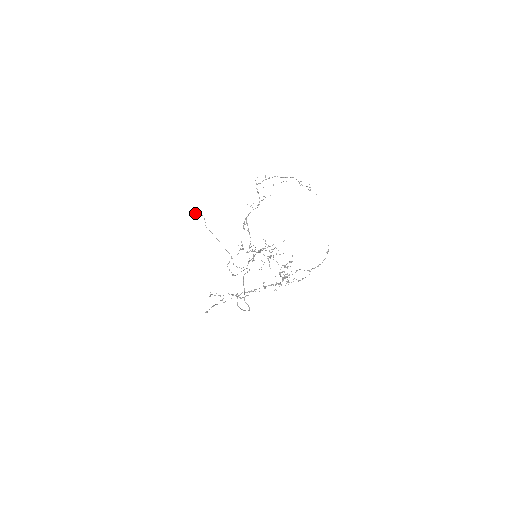
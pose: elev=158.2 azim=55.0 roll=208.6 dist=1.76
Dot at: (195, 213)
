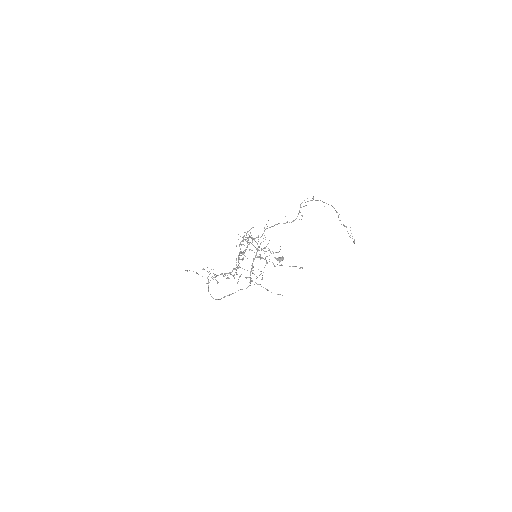
Dot at: occluded
